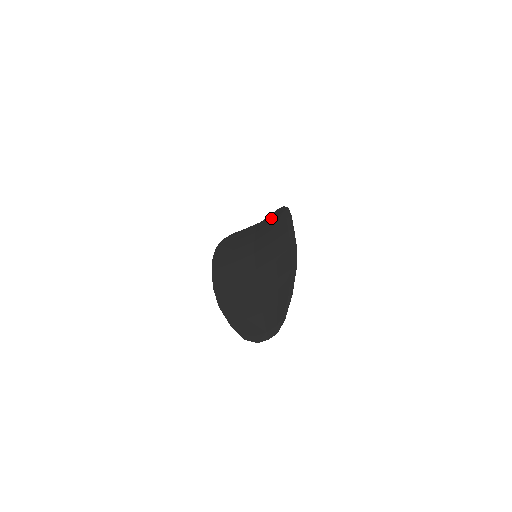
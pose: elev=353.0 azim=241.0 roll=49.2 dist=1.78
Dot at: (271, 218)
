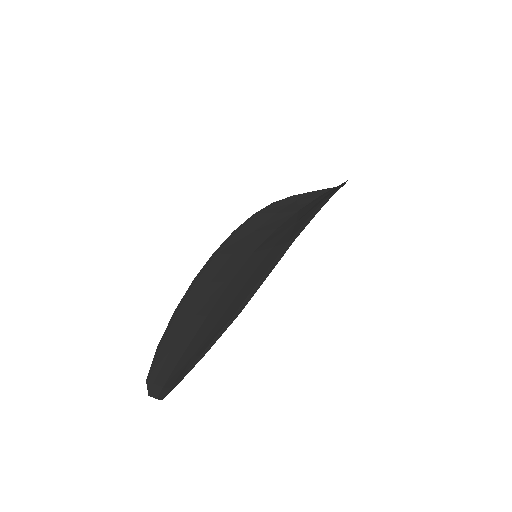
Dot at: (326, 195)
